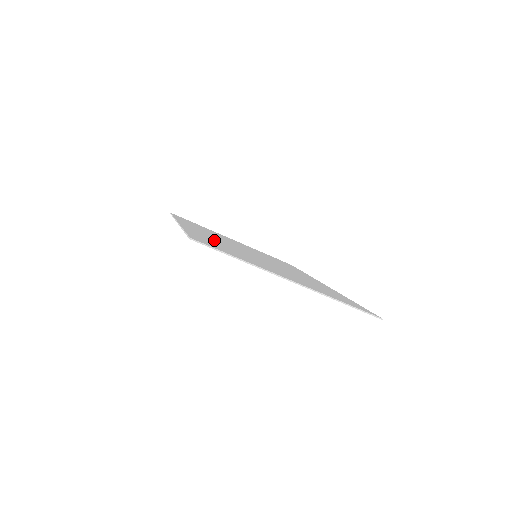
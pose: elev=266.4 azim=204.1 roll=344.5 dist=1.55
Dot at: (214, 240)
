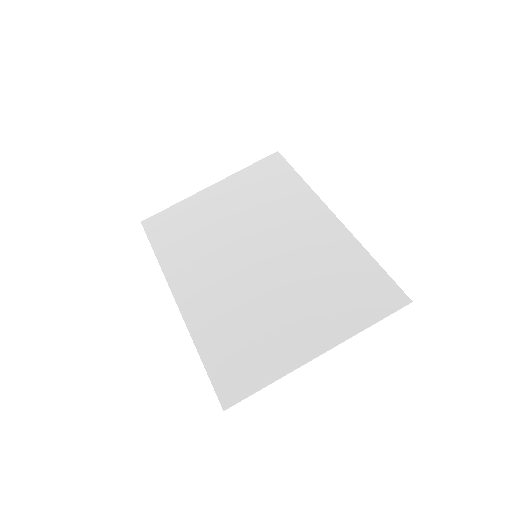
Dot at: (221, 314)
